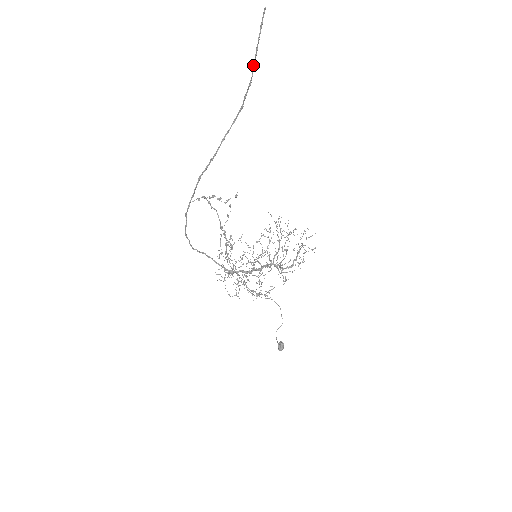
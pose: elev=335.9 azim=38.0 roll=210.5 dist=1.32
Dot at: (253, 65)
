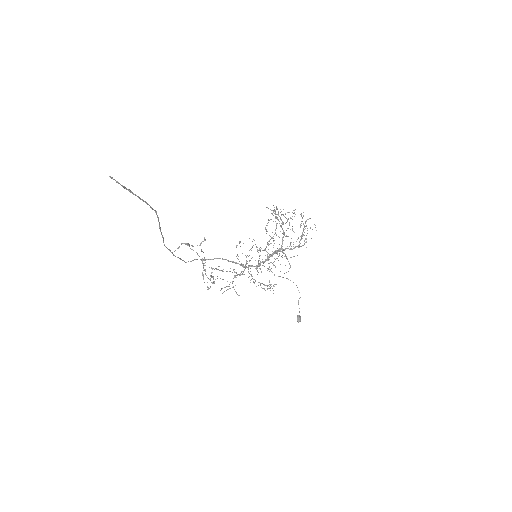
Dot at: occluded
